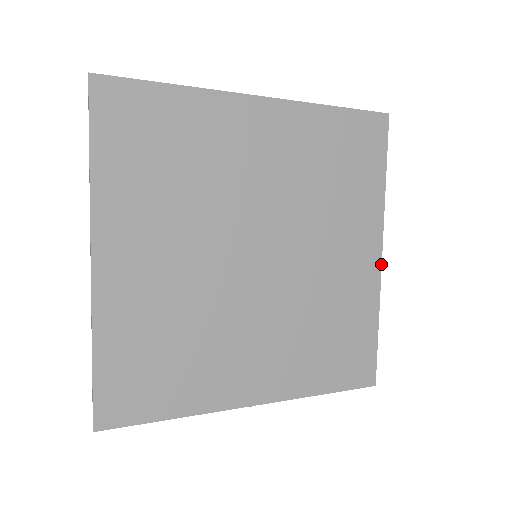
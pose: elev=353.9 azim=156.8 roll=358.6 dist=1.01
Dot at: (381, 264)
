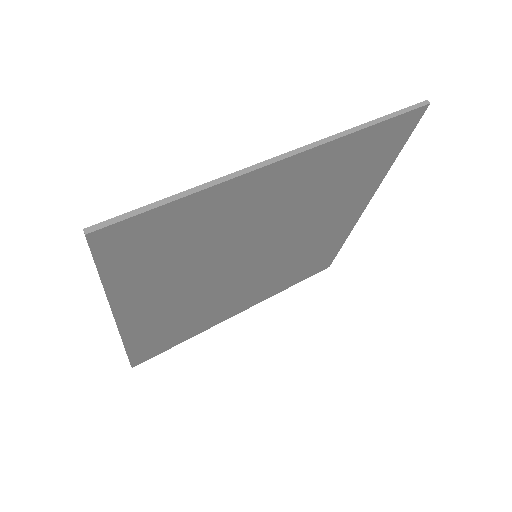
Dot at: occluded
